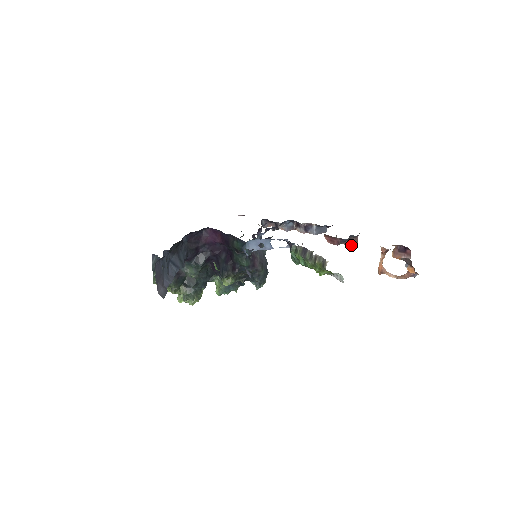
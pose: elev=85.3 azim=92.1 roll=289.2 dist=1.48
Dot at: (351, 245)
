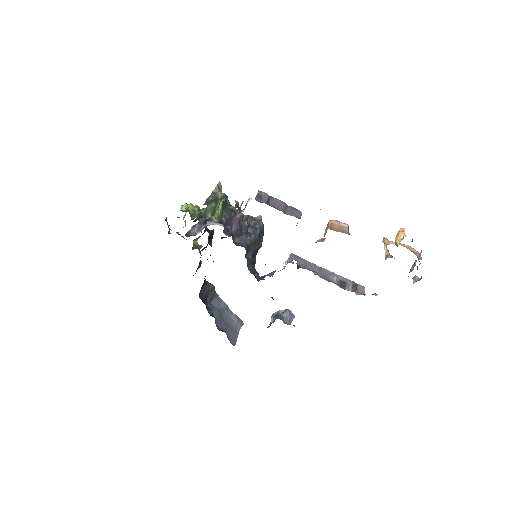
Dot at: occluded
